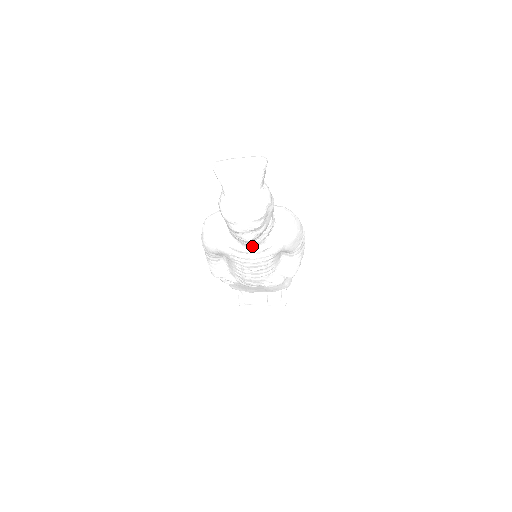
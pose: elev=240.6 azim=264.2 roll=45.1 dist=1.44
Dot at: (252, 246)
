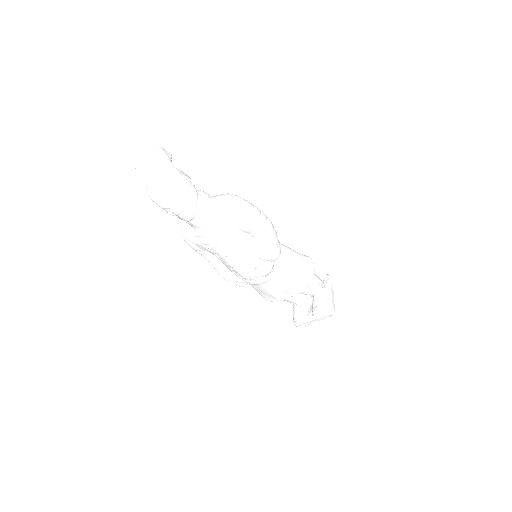
Dot at: (204, 228)
